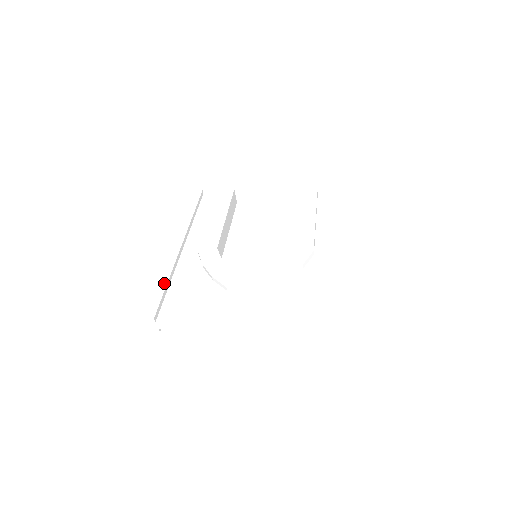
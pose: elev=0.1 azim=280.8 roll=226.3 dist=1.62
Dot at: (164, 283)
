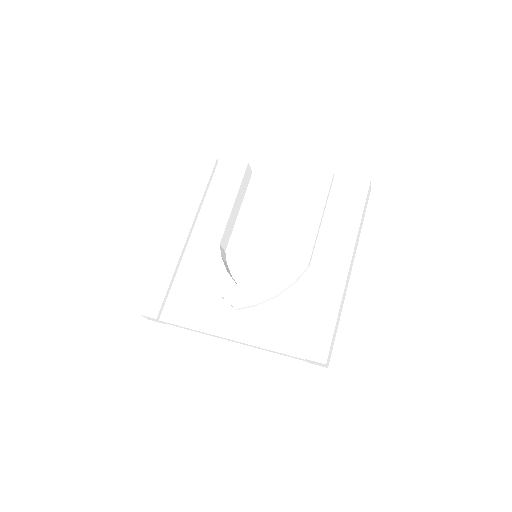
Dot at: (168, 279)
